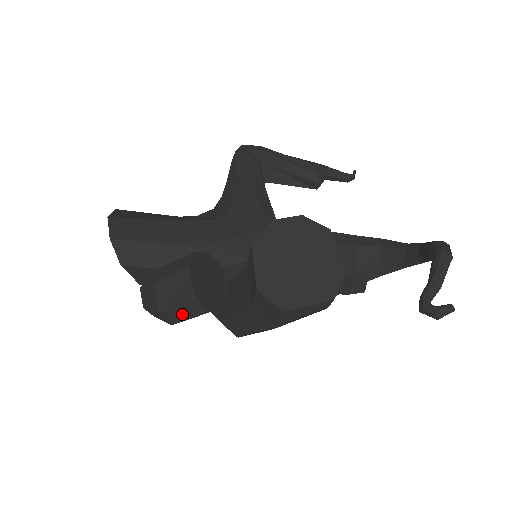
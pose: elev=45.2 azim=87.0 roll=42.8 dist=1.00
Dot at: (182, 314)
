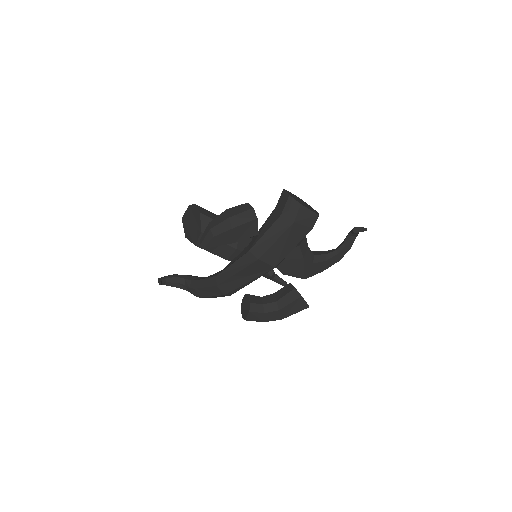
Dot at: (242, 219)
